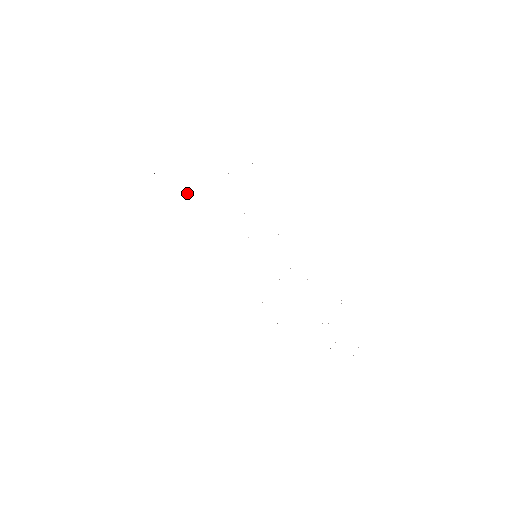
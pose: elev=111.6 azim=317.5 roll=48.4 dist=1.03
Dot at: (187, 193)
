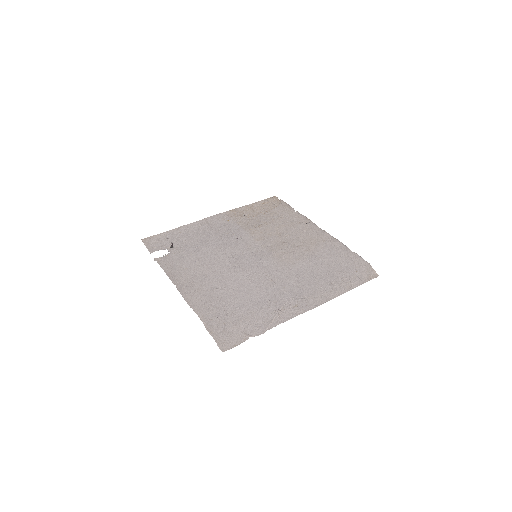
Dot at: (199, 255)
